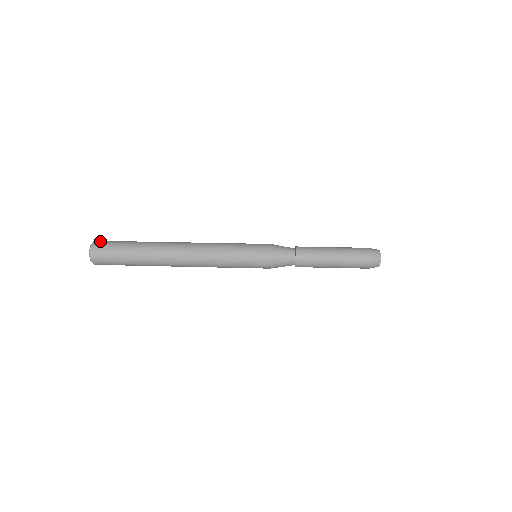
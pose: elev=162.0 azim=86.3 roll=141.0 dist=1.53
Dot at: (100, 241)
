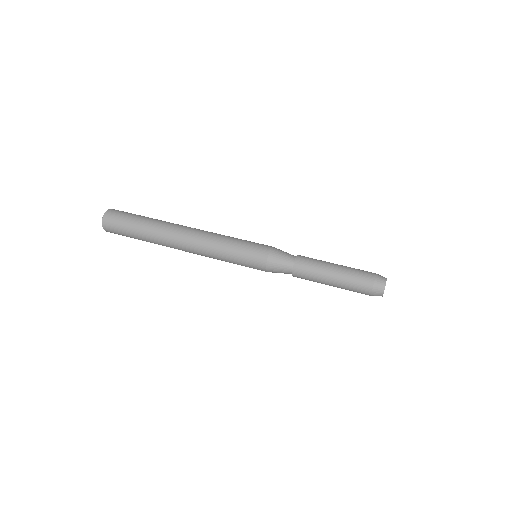
Dot at: (109, 216)
